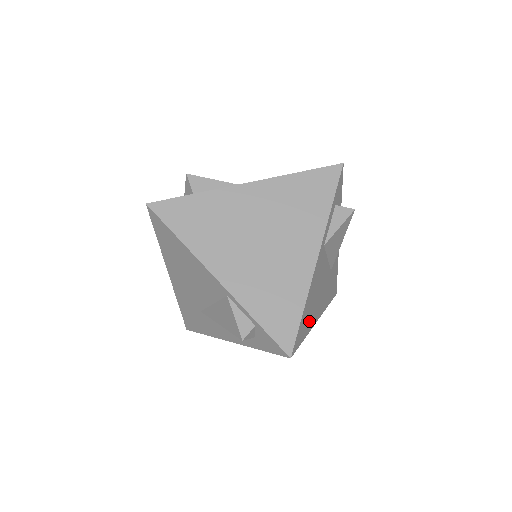
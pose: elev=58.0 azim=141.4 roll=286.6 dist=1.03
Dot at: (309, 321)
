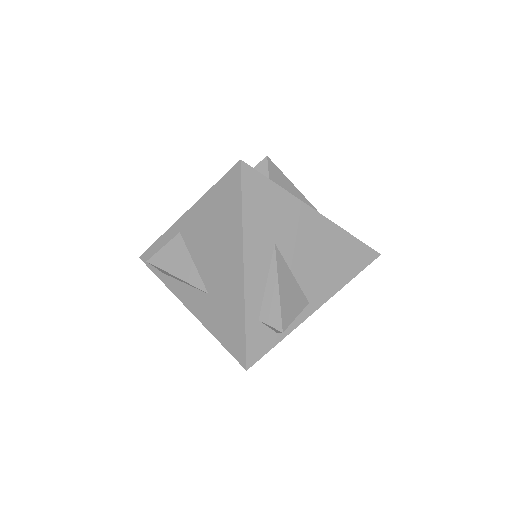
Dot at: occluded
